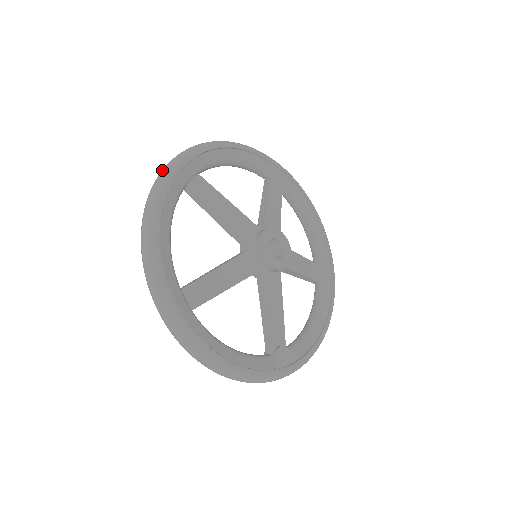
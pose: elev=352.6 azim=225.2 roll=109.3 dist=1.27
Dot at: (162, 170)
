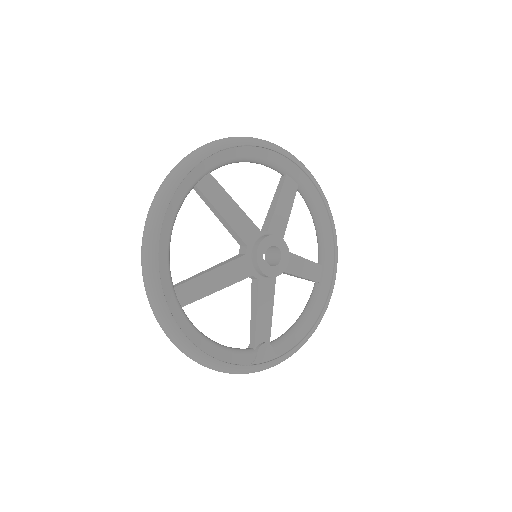
Dot at: (173, 169)
